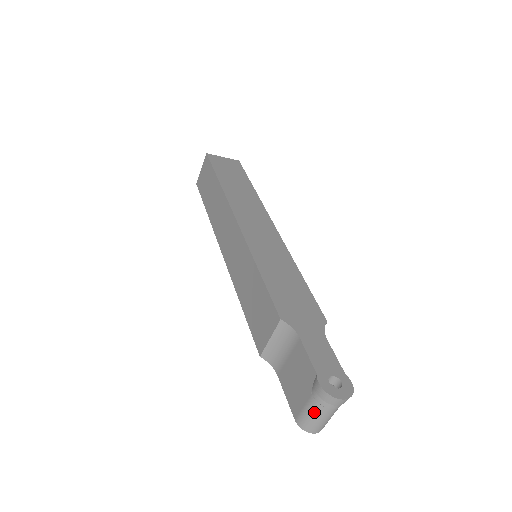
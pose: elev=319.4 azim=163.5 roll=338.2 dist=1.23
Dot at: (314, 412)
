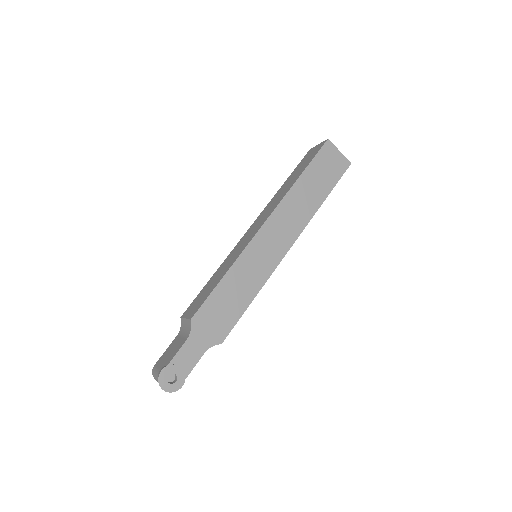
Dot at: (156, 376)
